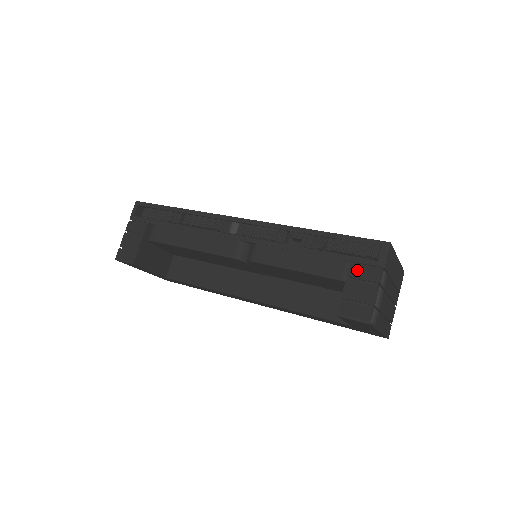
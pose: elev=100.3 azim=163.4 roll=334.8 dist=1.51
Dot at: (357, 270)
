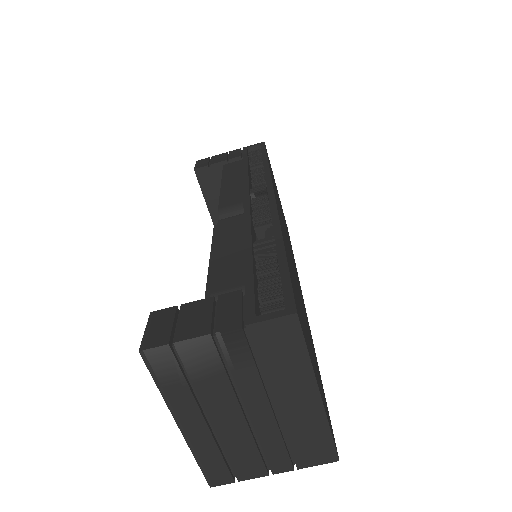
Dot at: (232, 300)
